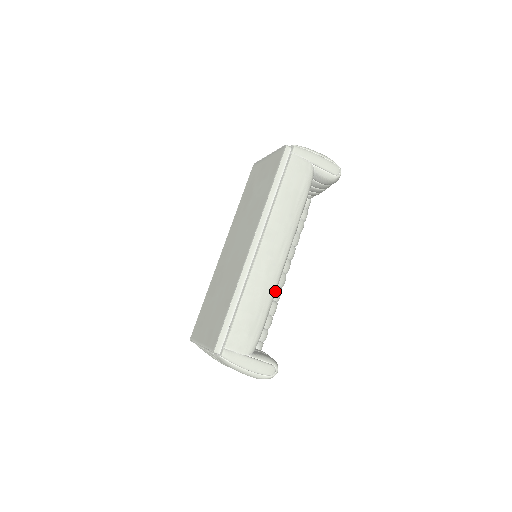
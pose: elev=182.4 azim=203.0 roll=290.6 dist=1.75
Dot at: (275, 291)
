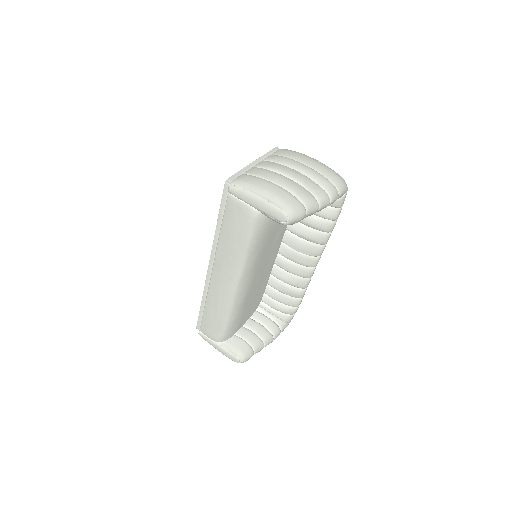
Dot at: (231, 309)
